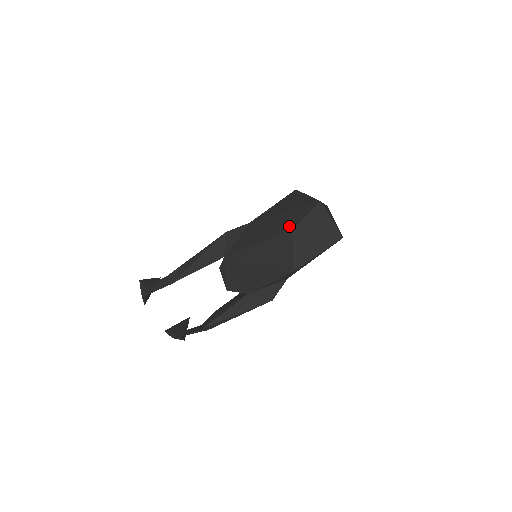
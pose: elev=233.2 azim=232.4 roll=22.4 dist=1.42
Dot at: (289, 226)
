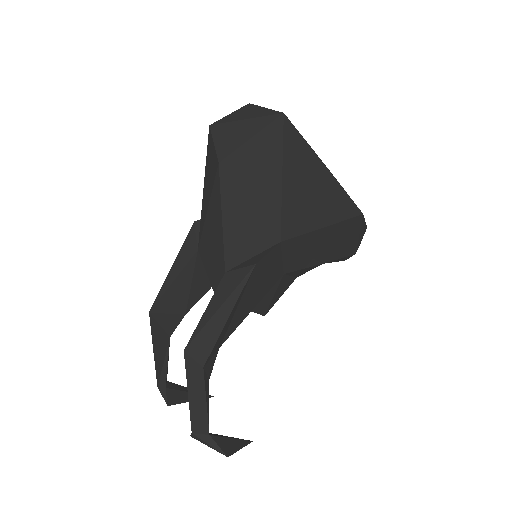
Dot at: occluded
